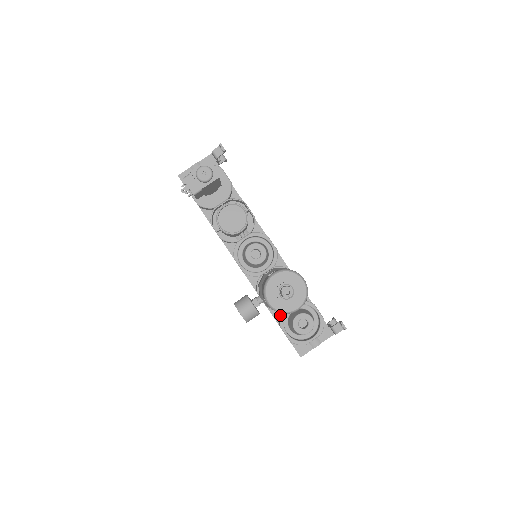
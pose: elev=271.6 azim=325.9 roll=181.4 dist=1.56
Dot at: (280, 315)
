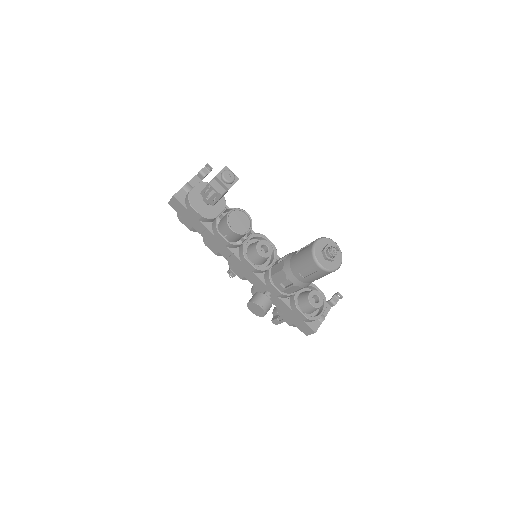
Dot at: (292, 299)
